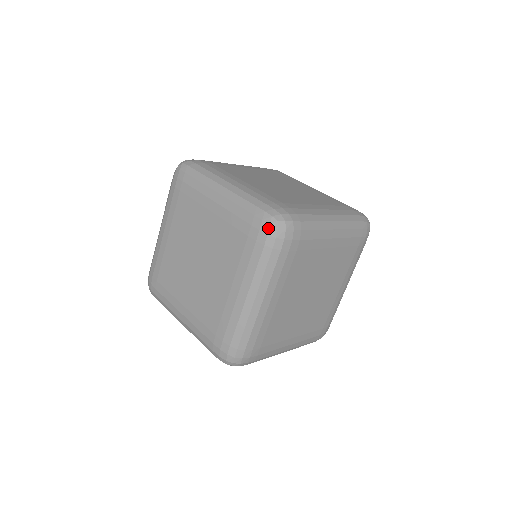
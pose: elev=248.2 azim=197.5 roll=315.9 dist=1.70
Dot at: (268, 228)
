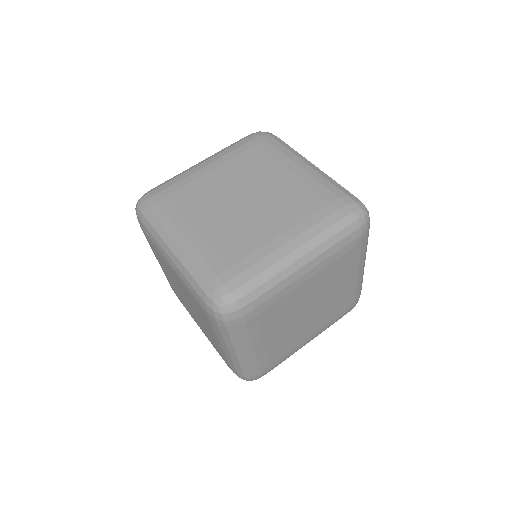
Dot at: (213, 313)
